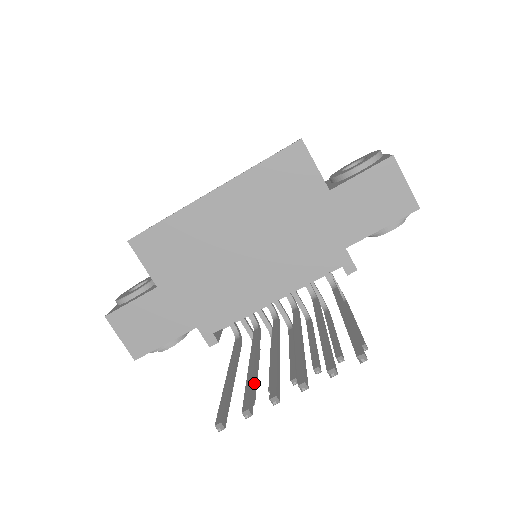
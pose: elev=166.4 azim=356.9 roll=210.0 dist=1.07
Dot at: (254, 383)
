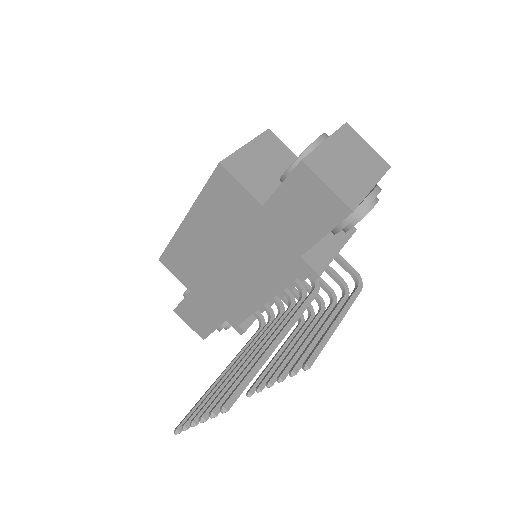
Dot at: occluded
